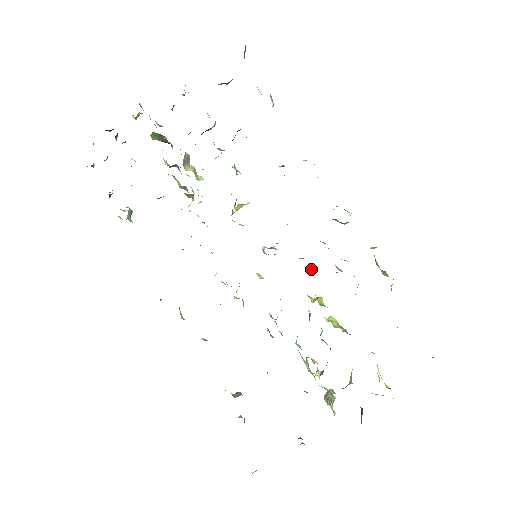
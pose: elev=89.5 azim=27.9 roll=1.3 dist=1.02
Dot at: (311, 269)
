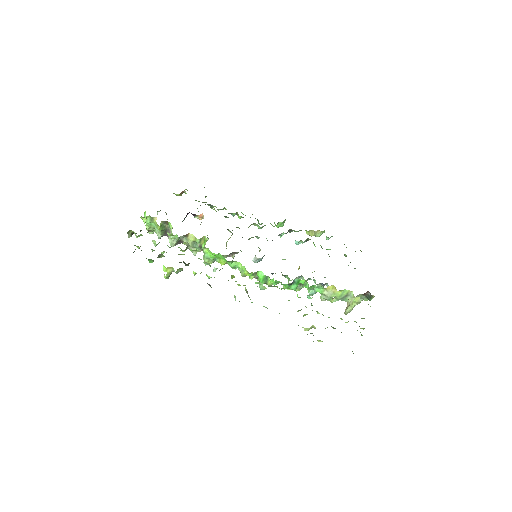
Dot at: occluded
